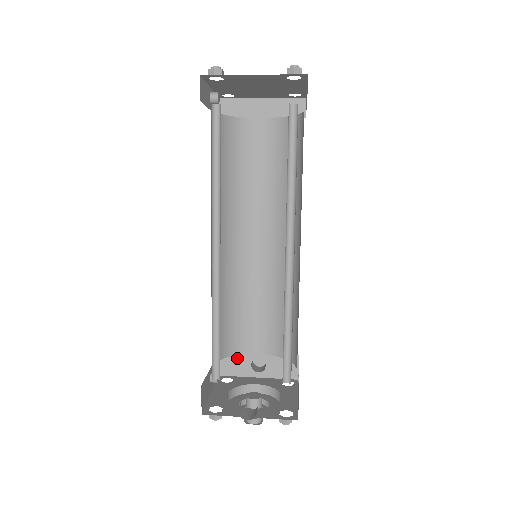
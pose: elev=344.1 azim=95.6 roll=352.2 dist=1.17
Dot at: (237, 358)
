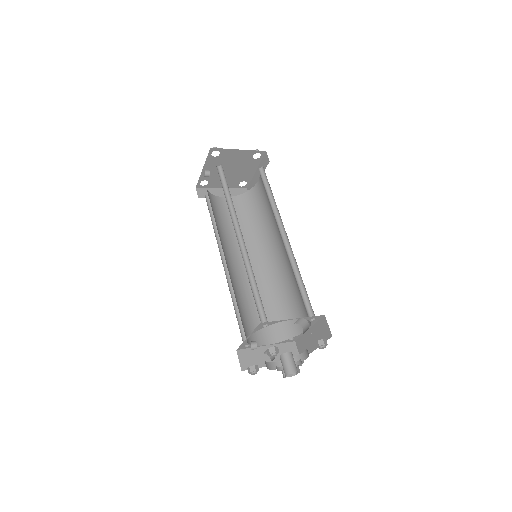
Dot at: (252, 353)
